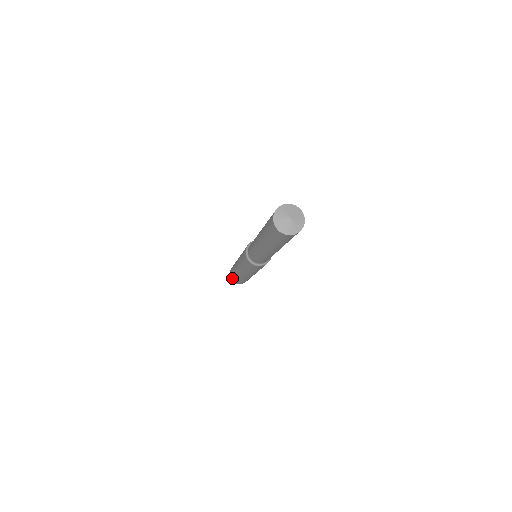
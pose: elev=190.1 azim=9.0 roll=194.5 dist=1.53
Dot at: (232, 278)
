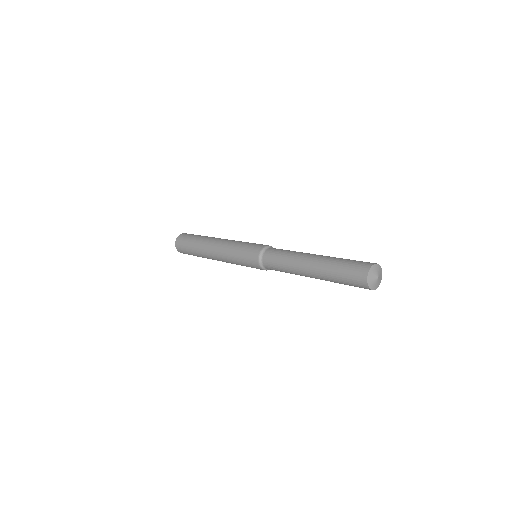
Dot at: (184, 252)
